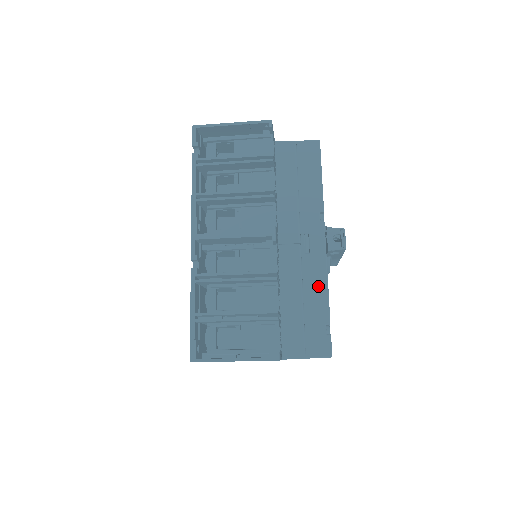
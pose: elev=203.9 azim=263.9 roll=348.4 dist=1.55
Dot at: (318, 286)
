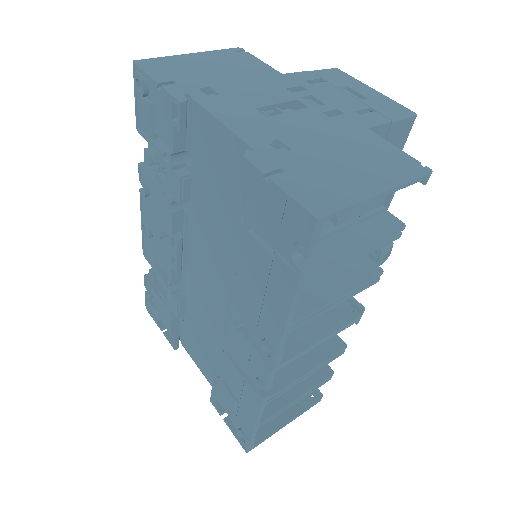
Dot at: occluded
